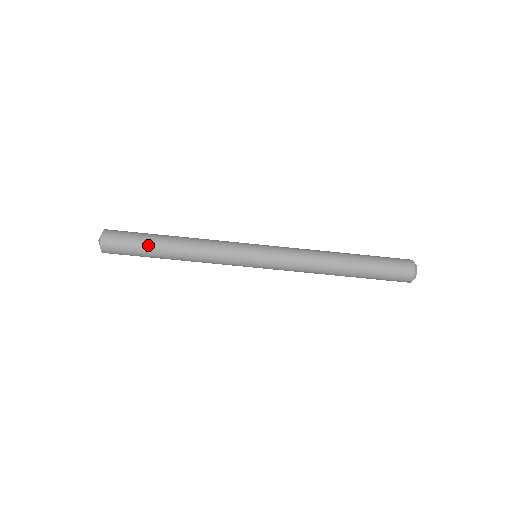
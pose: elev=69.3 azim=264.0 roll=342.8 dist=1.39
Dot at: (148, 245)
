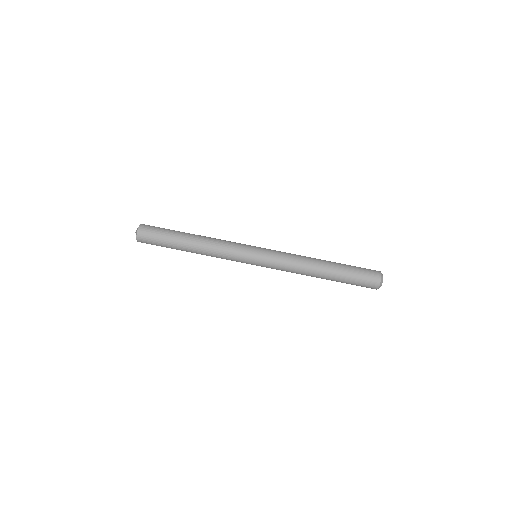
Dot at: (176, 231)
